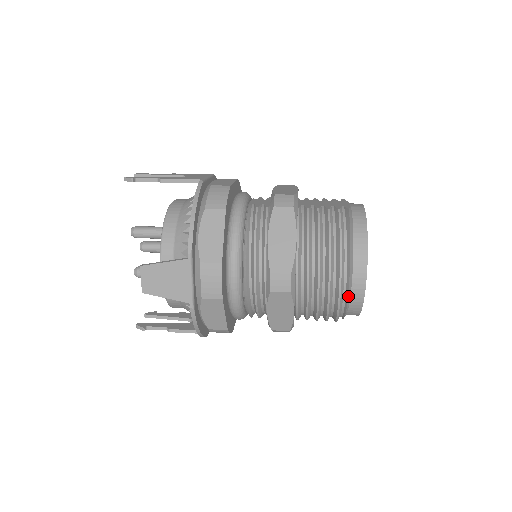
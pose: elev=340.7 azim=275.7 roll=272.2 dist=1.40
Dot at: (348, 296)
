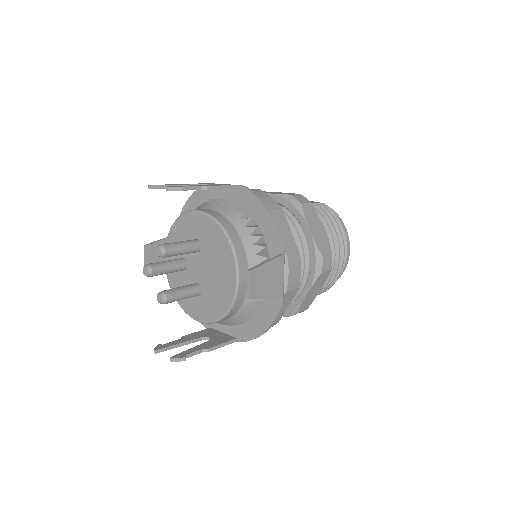
Dot at: (343, 267)
